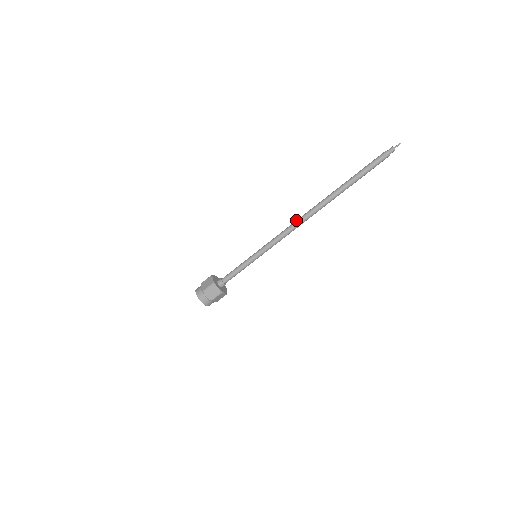
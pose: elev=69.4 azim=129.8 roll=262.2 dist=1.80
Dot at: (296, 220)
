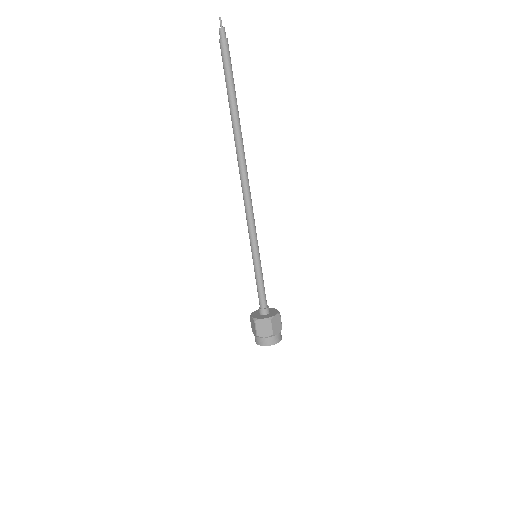
Dot at: (242, 189)
